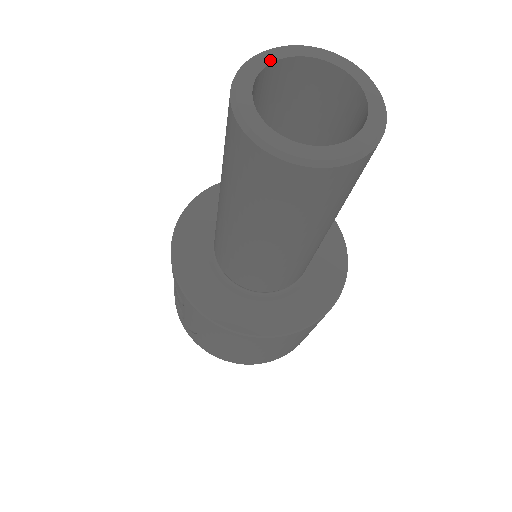
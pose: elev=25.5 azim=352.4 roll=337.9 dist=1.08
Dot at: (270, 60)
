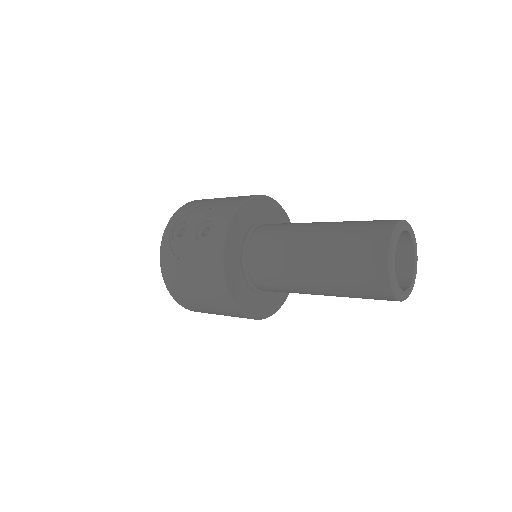
Dot at: (407, 229)
